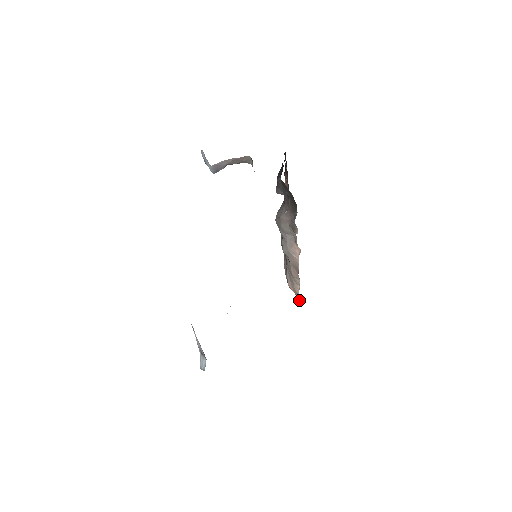
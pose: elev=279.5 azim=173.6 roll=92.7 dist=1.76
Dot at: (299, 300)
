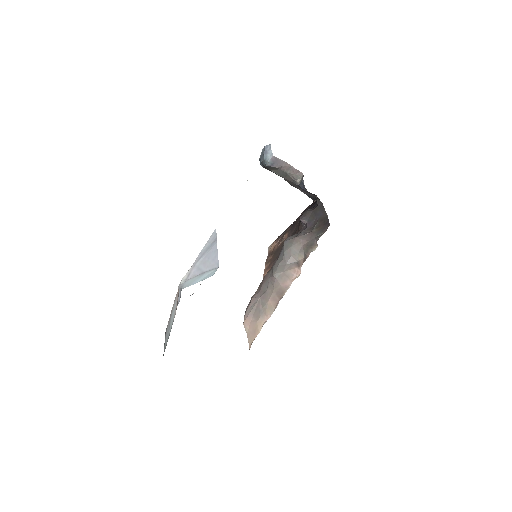
Dot at: (251, 340)
